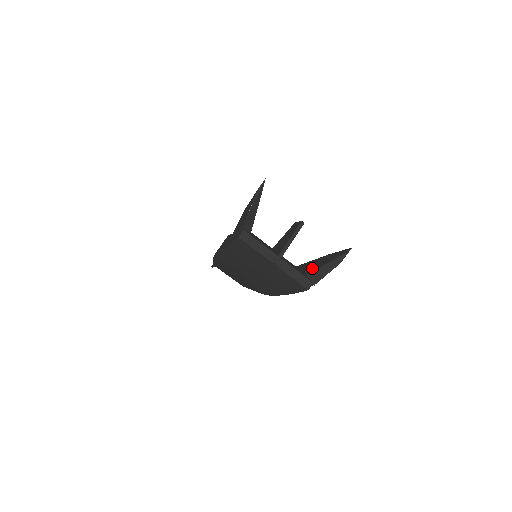
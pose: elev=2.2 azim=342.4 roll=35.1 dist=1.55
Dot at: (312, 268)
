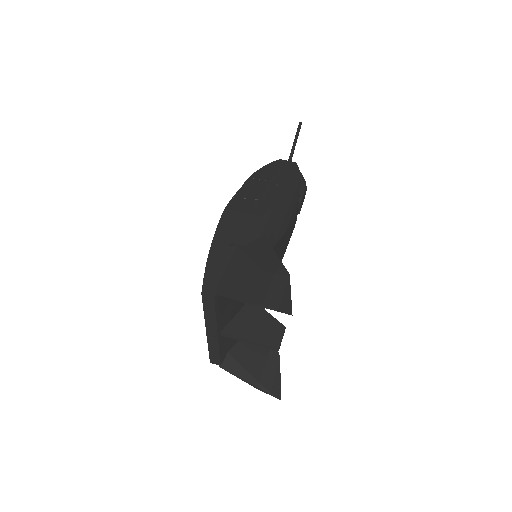
Dot at: (245, 352)
